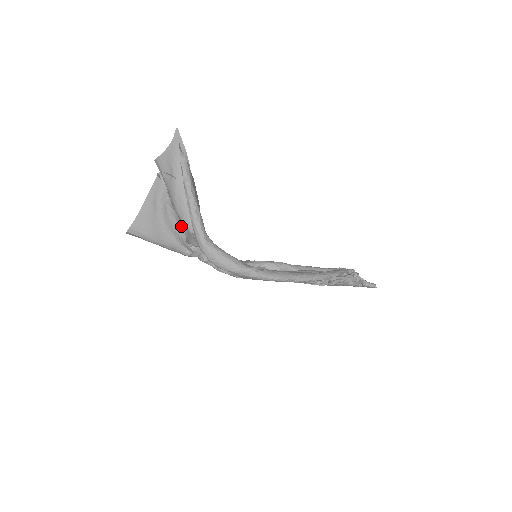
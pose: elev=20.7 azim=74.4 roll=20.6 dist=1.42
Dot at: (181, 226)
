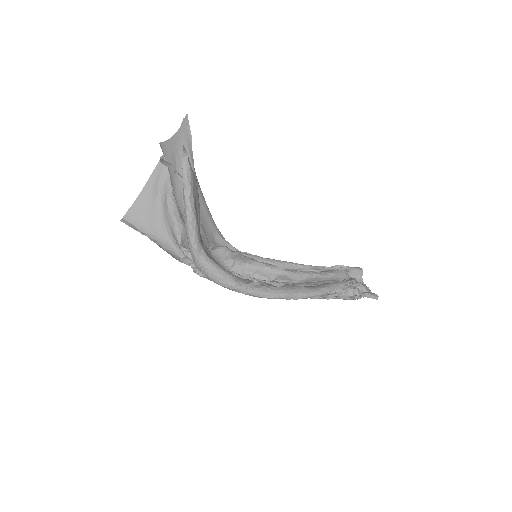
Dot at: (178, 223)
